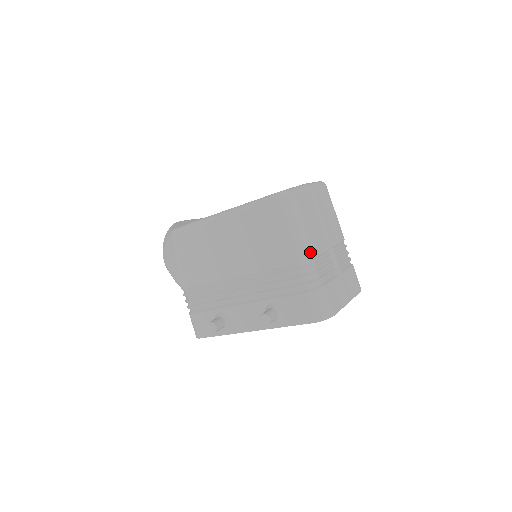
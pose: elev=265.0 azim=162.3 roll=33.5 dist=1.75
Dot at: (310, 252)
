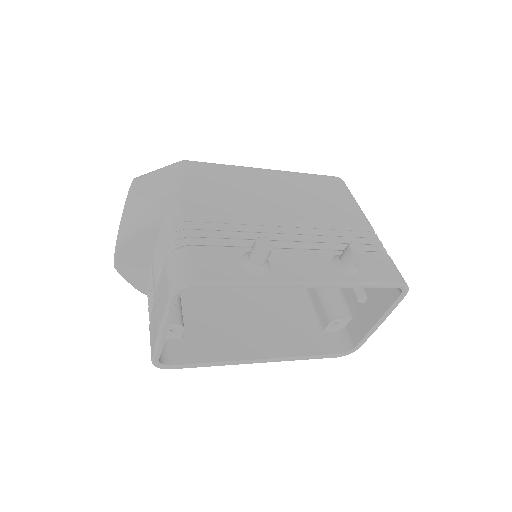
Dot at: occluded
